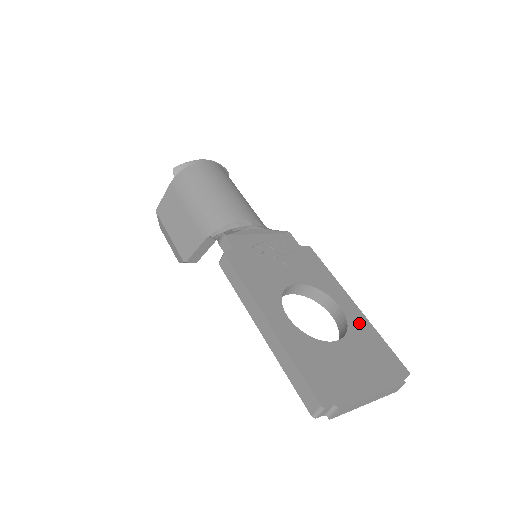
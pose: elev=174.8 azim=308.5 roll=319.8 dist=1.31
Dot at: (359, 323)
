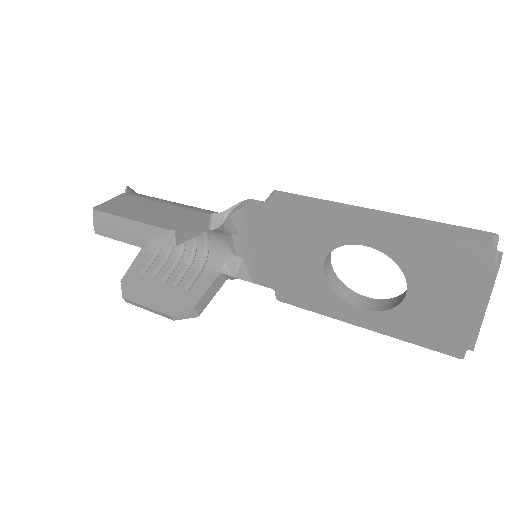
Dot at: occluded
